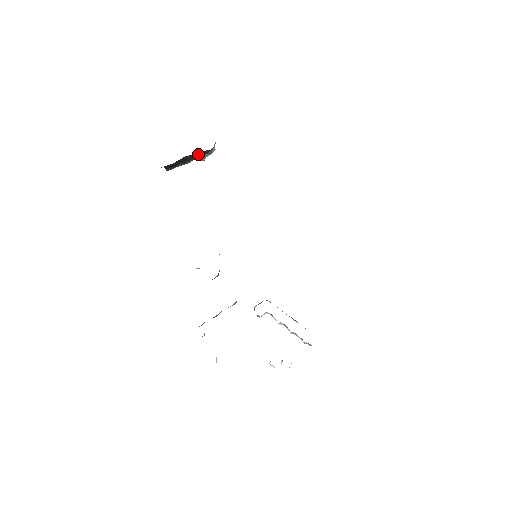
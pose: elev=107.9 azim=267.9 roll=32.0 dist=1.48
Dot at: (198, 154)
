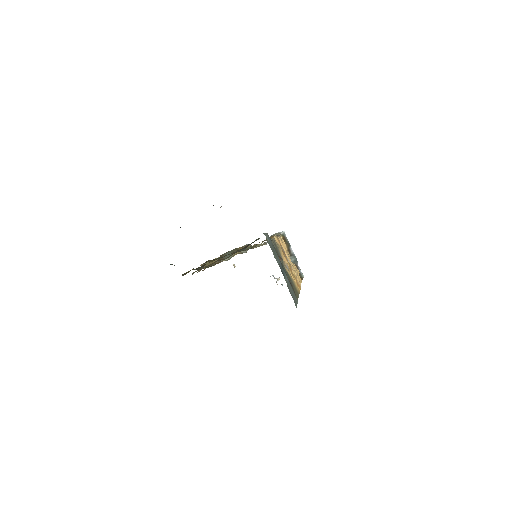
Dot at: occluded
